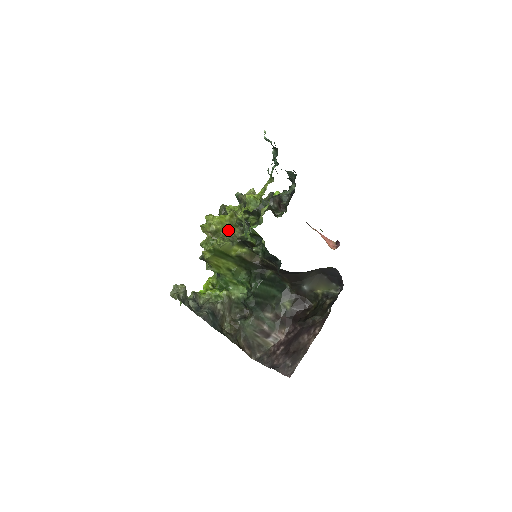
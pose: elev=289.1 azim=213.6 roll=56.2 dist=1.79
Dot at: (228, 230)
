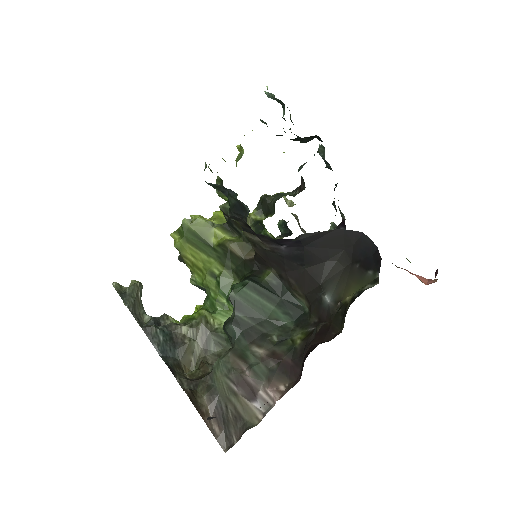
Dot at: occluded
